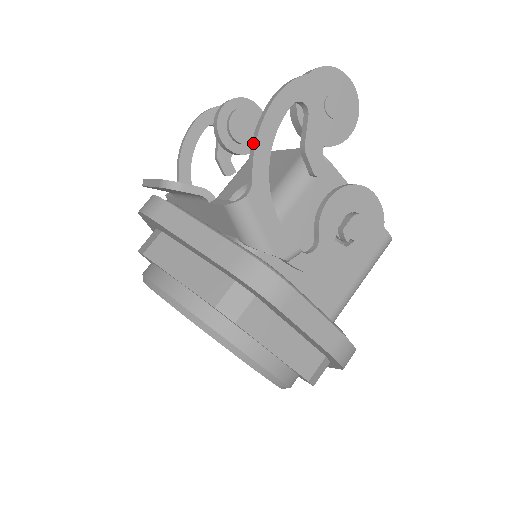
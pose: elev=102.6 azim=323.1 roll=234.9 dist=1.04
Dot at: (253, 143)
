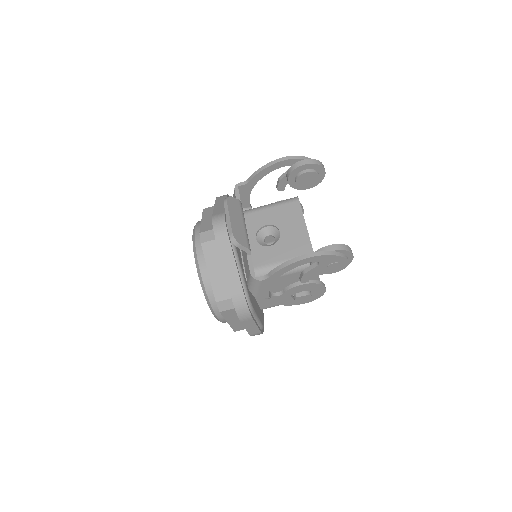
Dot at: (281, 266)
